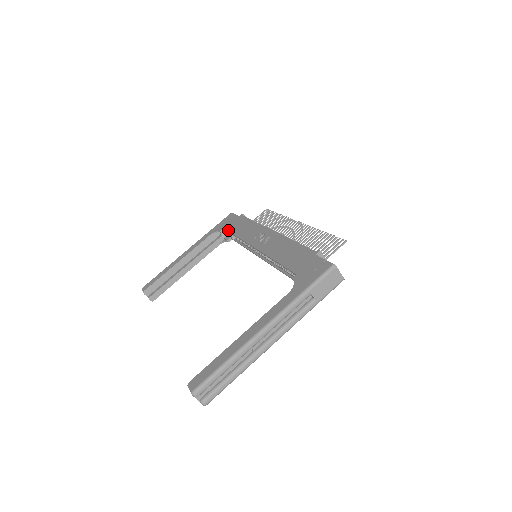
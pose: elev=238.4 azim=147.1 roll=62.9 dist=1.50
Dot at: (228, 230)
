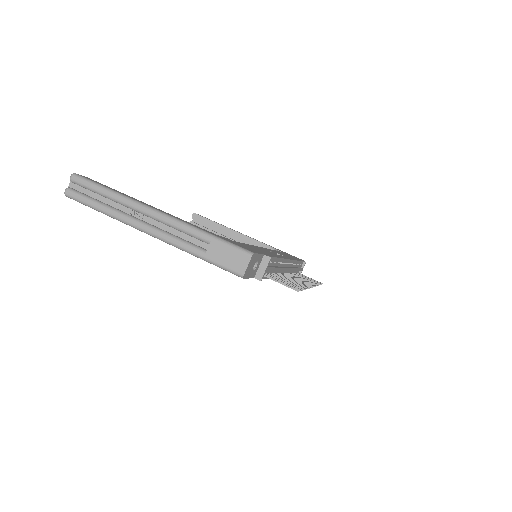
Dot at: occluded
